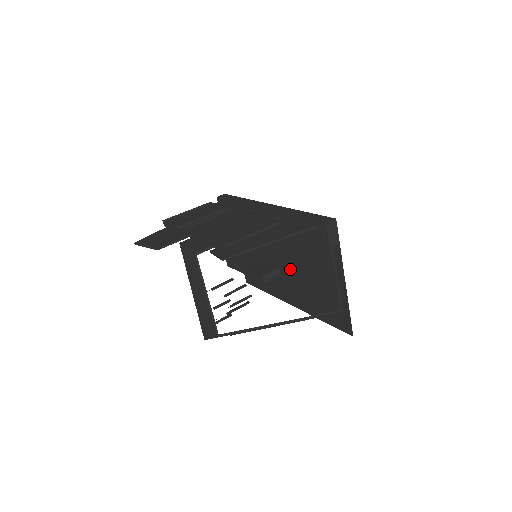
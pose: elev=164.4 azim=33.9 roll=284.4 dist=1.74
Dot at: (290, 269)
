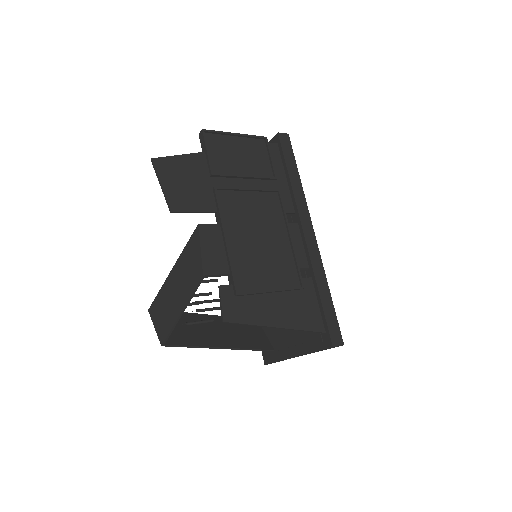
Dot at: occluded
